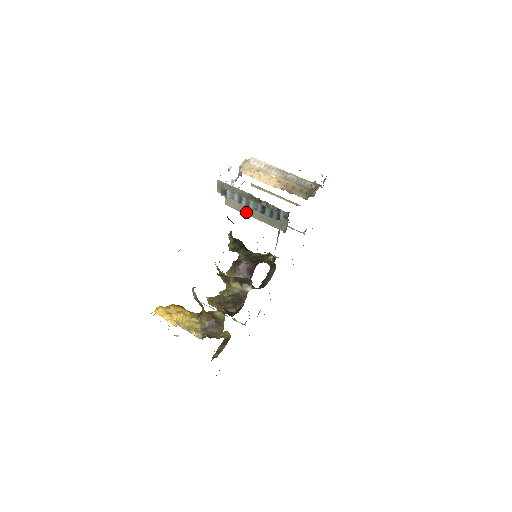
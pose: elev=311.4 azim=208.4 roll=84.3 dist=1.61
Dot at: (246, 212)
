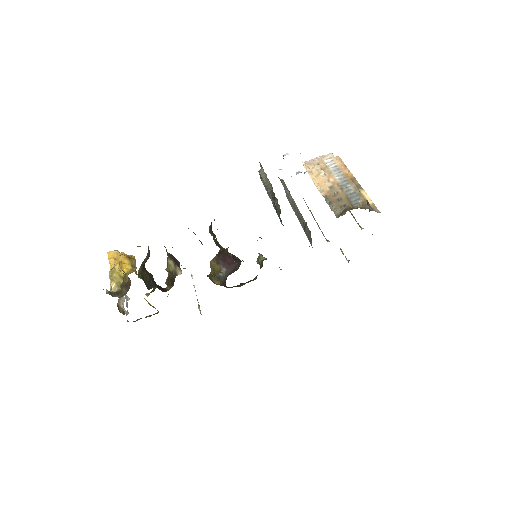
Dot at: (295, 211)
